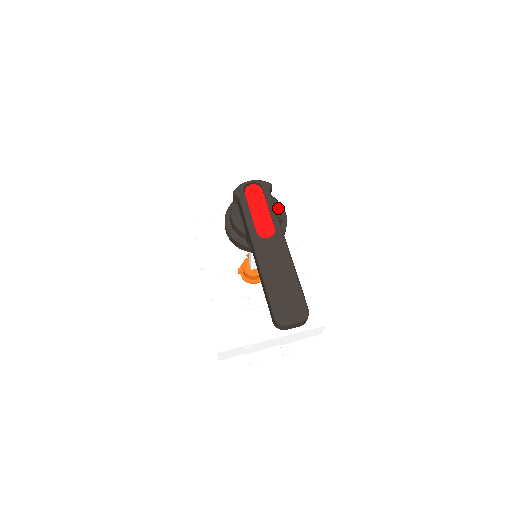
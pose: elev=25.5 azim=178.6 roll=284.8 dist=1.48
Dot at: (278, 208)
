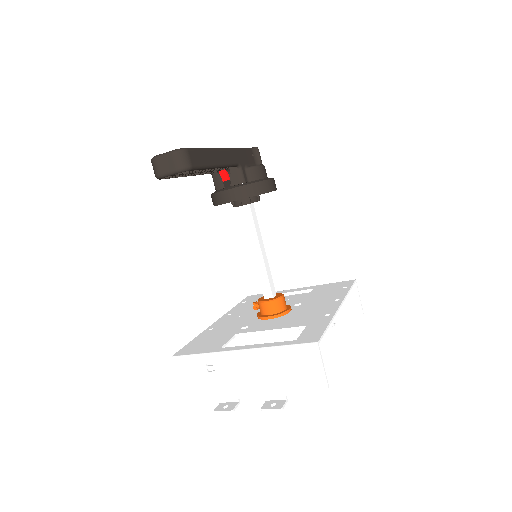
Dot at: (258, 165)
